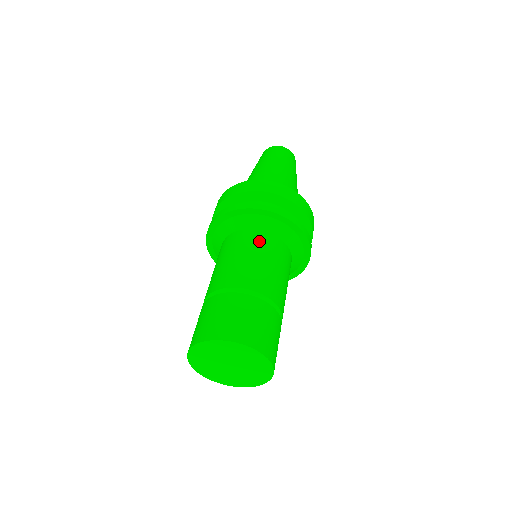
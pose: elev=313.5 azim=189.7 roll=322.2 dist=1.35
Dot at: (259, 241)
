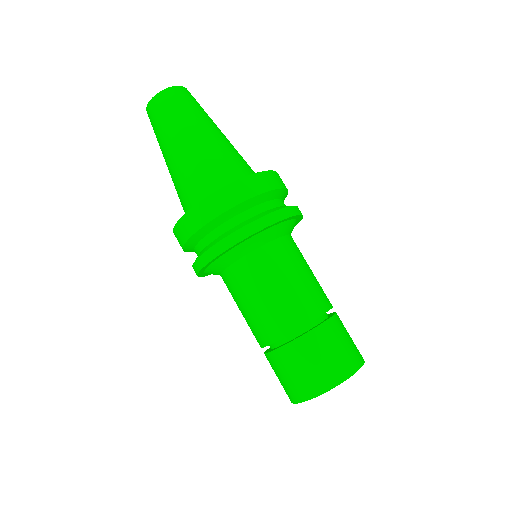
Dot at: (258, 269)
